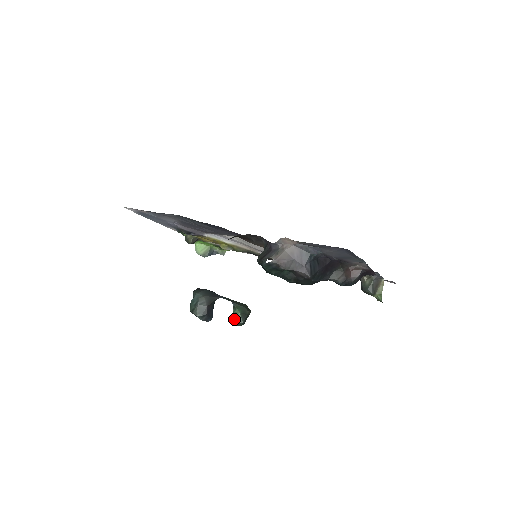
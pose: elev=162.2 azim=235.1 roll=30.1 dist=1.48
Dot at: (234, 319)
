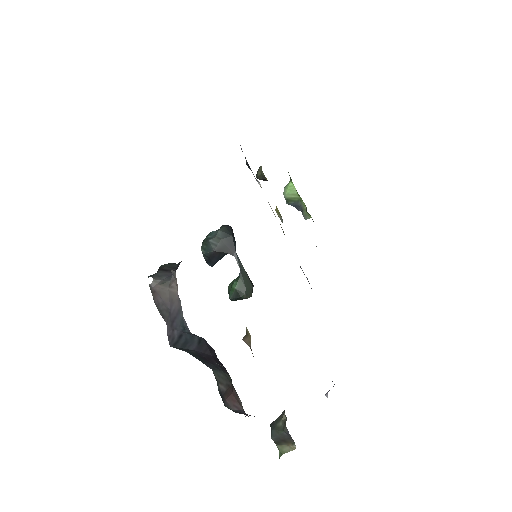
Dot at: (230, 287)
